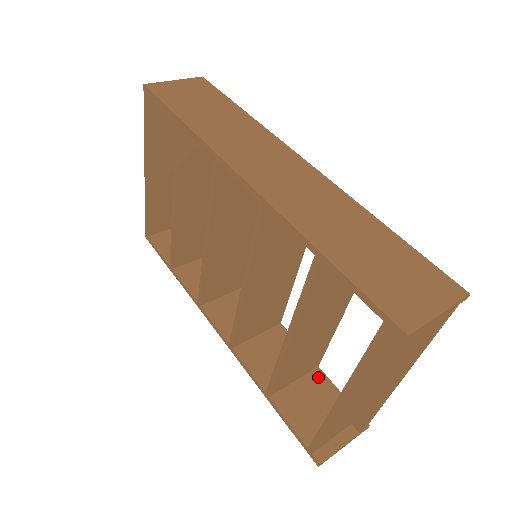
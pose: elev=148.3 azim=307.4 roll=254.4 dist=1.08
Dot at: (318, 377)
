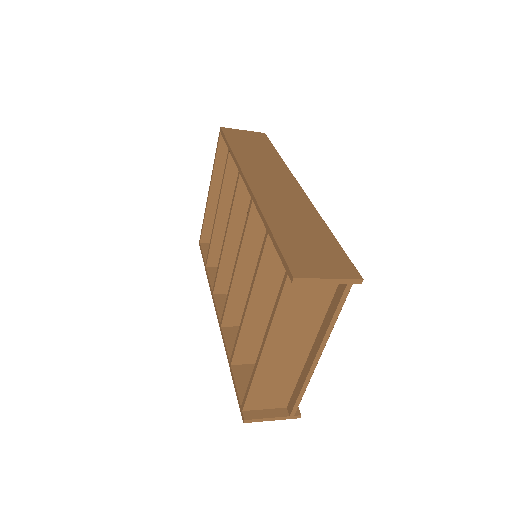
Dot at: occluded
